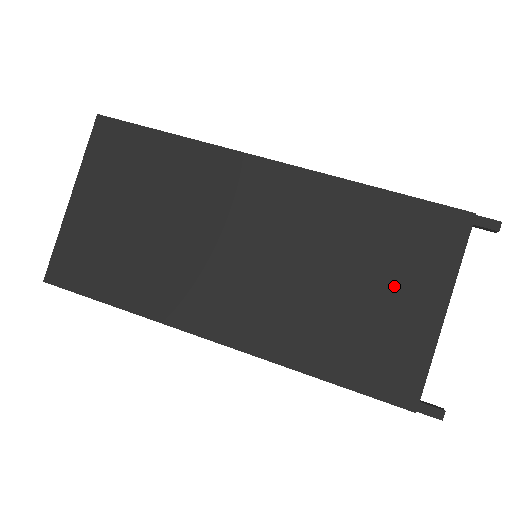
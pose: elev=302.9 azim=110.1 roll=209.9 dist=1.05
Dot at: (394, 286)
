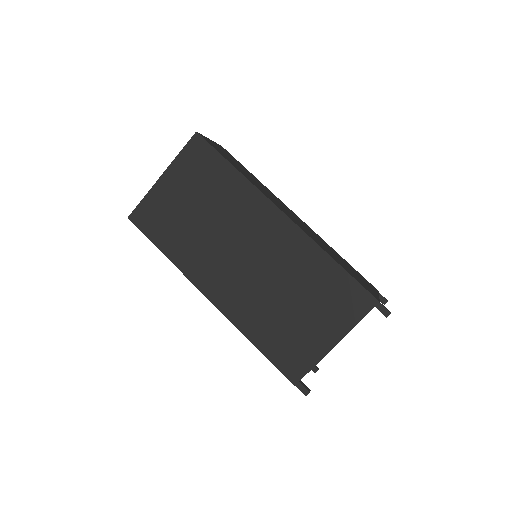
Dot at: (316, 318)
